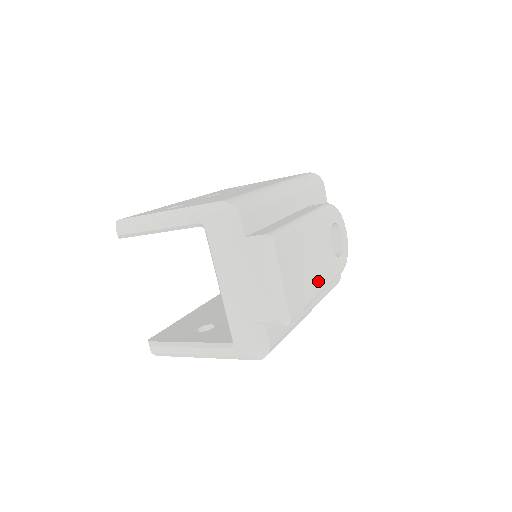
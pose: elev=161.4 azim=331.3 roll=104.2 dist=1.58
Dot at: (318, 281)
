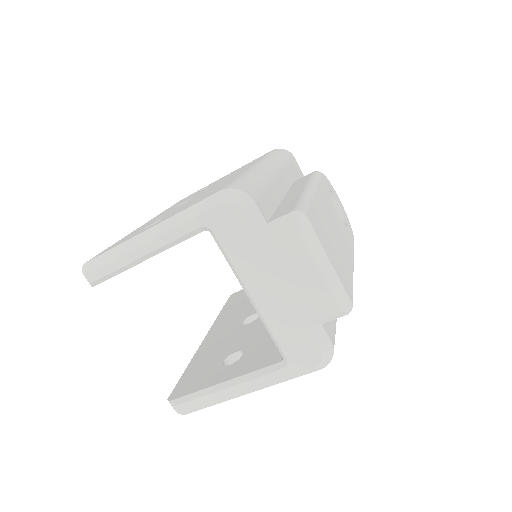
Dot at: (347, 255)
